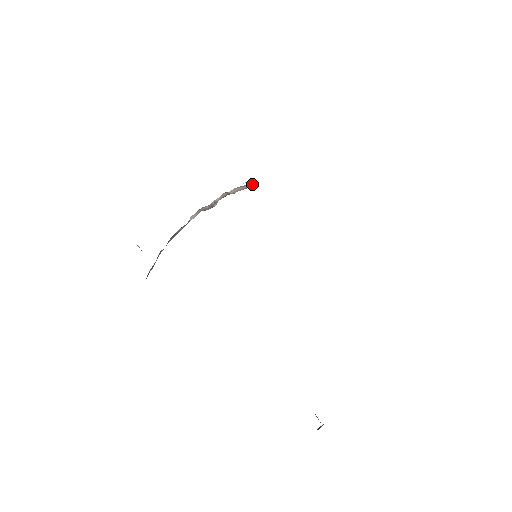
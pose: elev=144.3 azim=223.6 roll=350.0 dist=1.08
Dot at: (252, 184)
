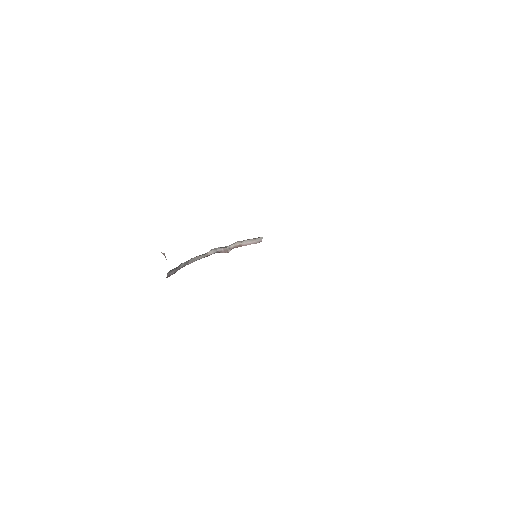
Dot at: (260, 241)
